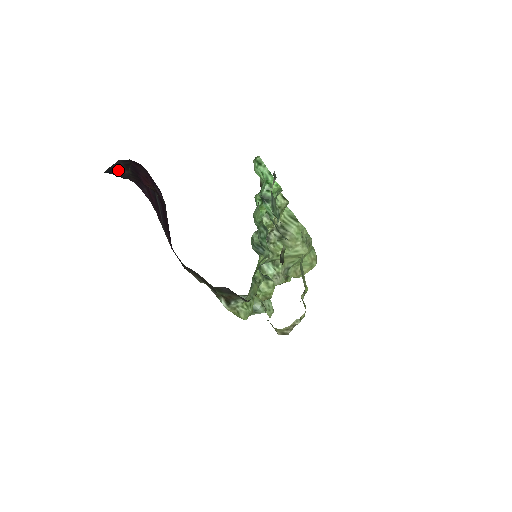
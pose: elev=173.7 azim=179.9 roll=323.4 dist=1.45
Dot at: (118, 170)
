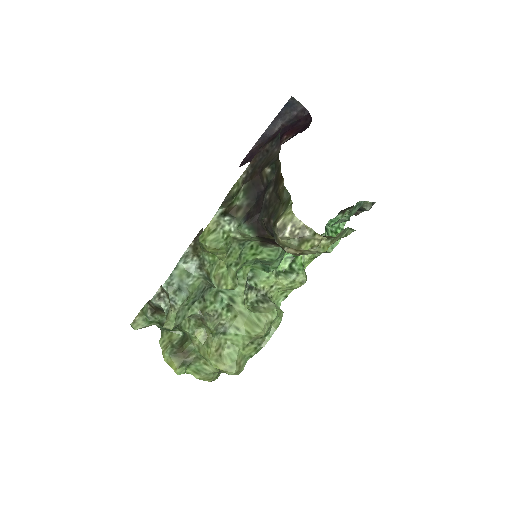
Dot at: (282, 118)
